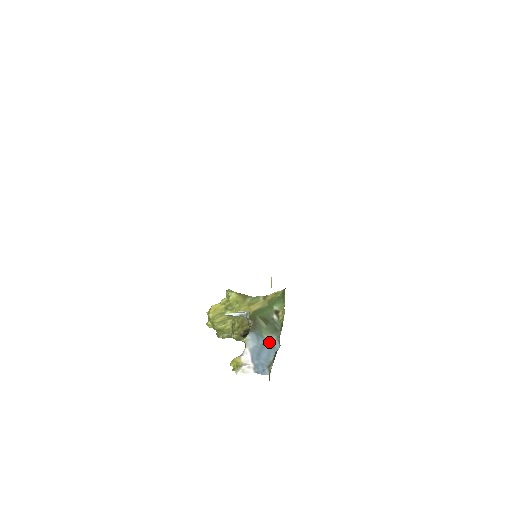
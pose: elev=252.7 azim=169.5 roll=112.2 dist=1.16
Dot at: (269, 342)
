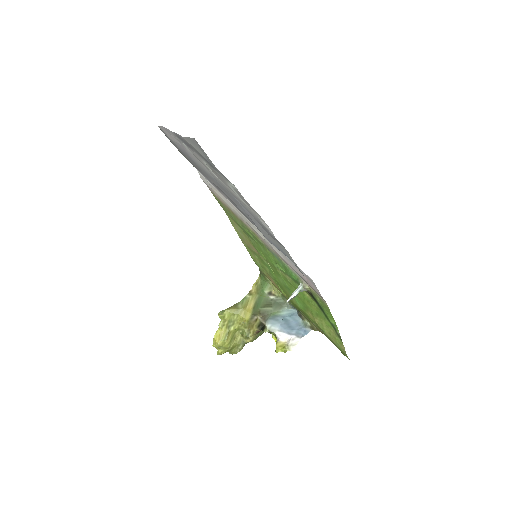
Dot at: (286, 314)
